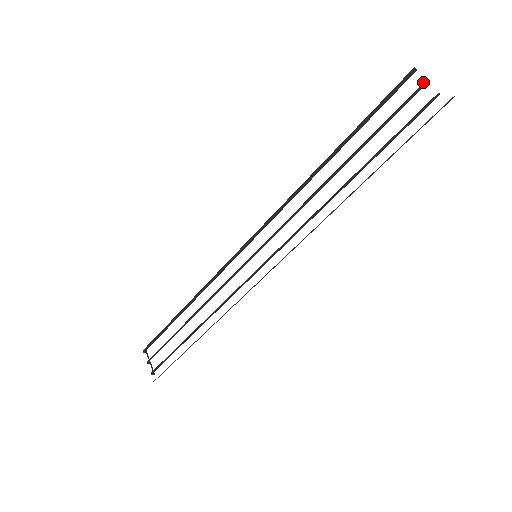
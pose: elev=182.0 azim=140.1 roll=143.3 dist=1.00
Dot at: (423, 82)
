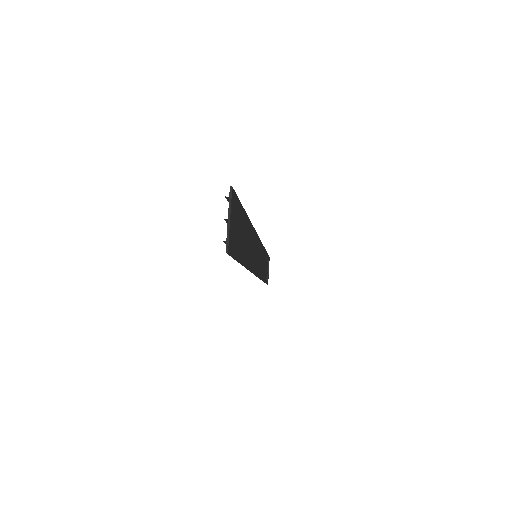
Dot at: (224, 219)
